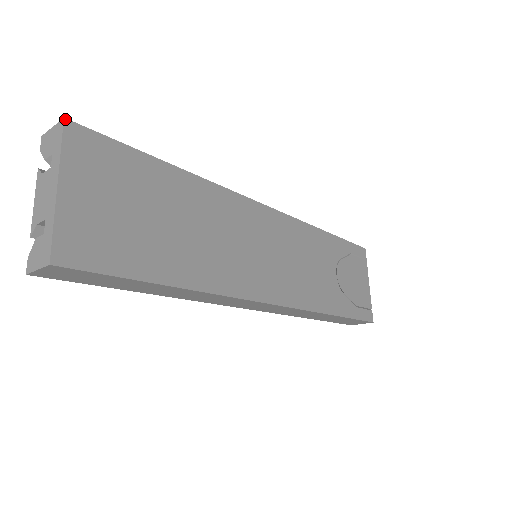
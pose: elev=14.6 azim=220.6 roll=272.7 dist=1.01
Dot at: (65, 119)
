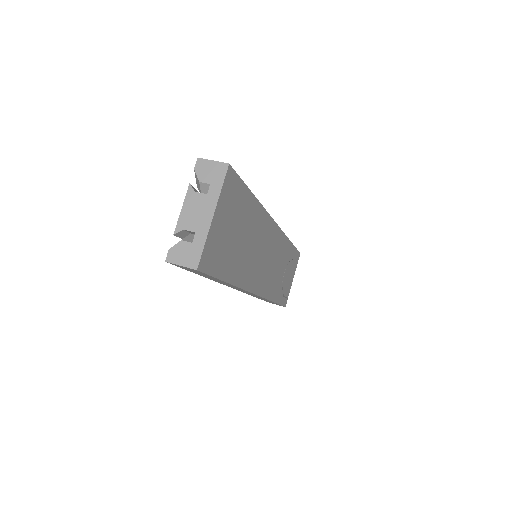
Dot at: (229, 164)
